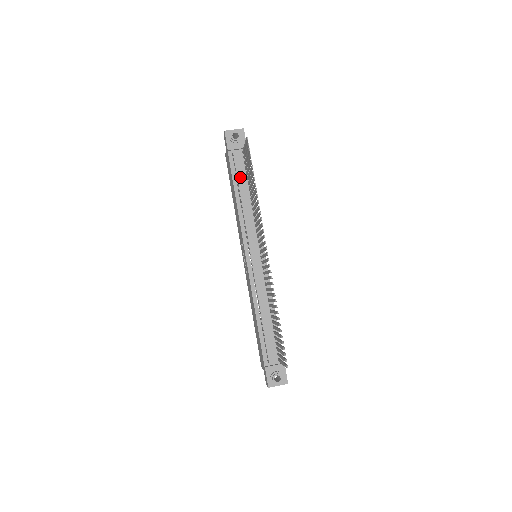
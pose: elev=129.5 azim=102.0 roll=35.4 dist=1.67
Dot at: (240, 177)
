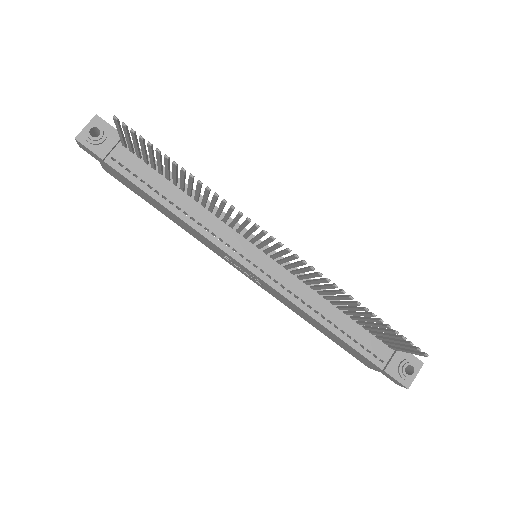
Dot at: (150, 180)
